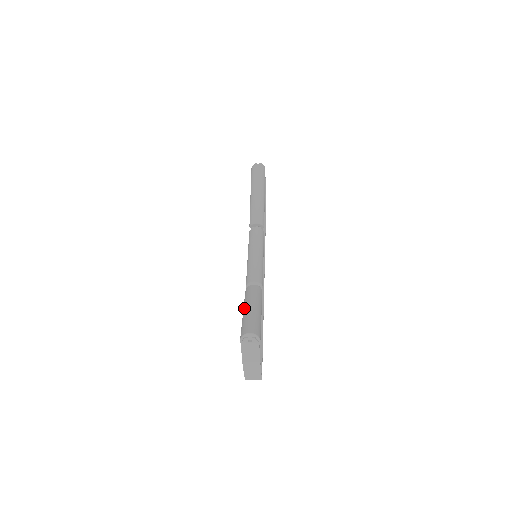
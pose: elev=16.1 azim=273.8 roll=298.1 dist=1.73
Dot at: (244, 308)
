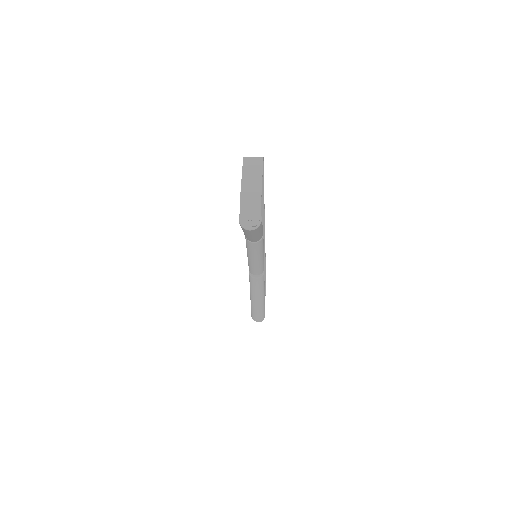
Dot at: (251, 298)
